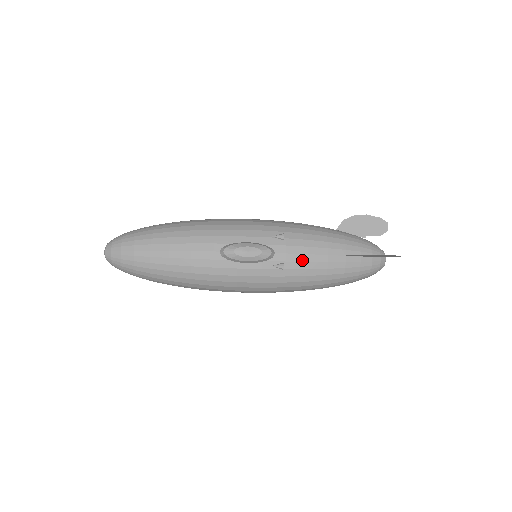
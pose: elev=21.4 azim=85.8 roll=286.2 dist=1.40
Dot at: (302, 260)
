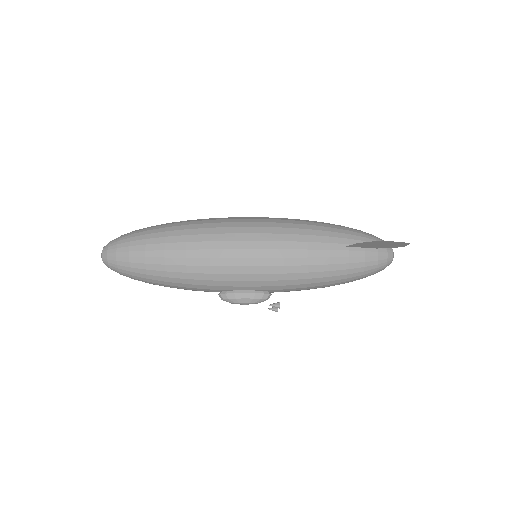
Dot at: occluded
